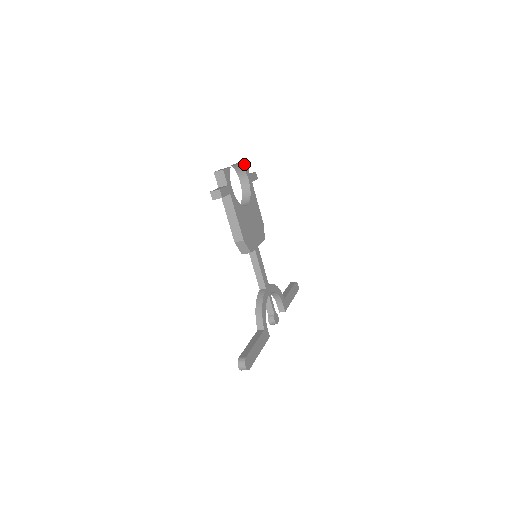
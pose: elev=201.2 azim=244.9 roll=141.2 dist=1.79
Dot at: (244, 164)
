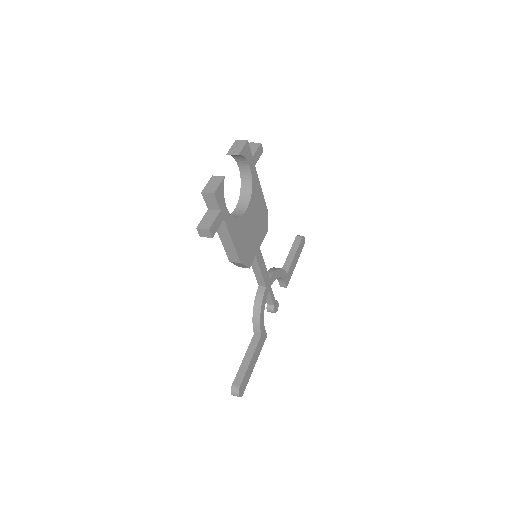
Dot at: (244, 149)
